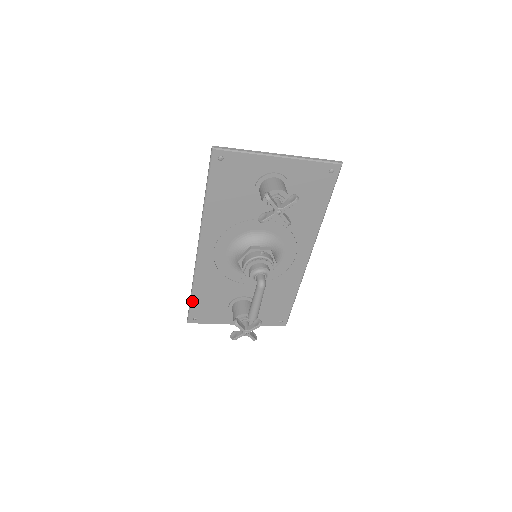
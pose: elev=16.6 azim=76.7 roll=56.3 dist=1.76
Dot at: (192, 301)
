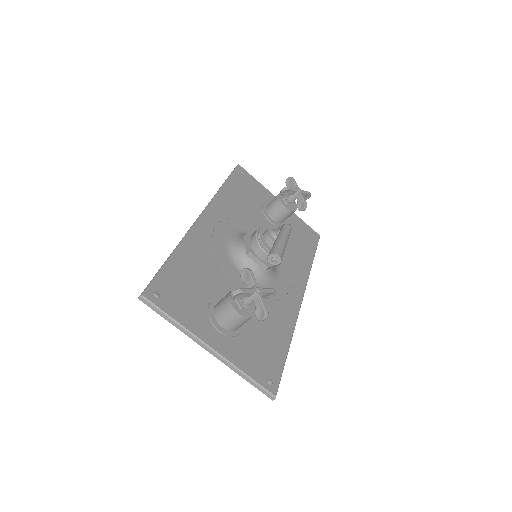
Dot at: (166, 265)
